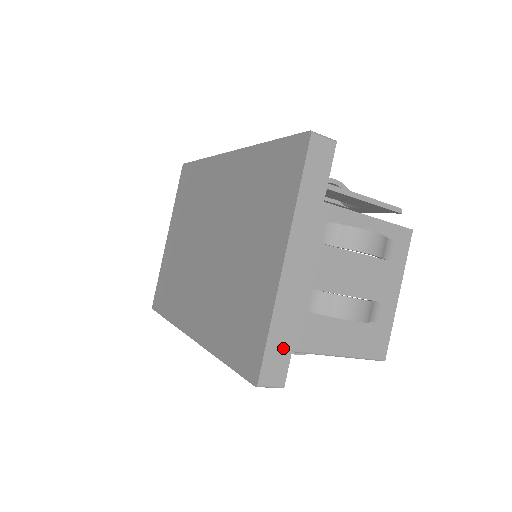
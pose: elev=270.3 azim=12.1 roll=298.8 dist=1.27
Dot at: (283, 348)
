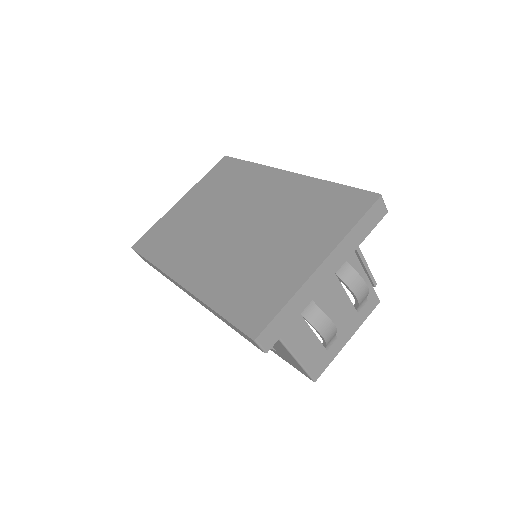
Dot at: (284, 324)
